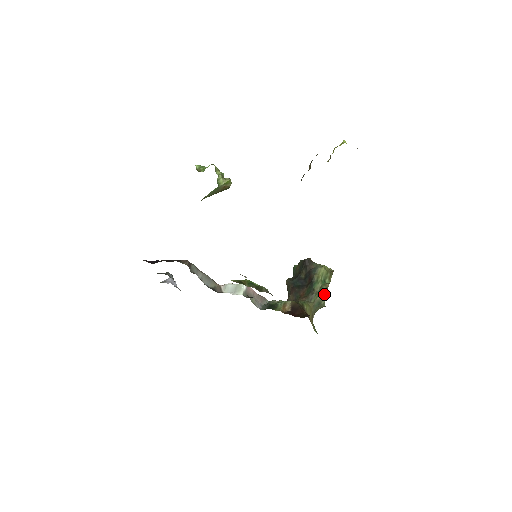
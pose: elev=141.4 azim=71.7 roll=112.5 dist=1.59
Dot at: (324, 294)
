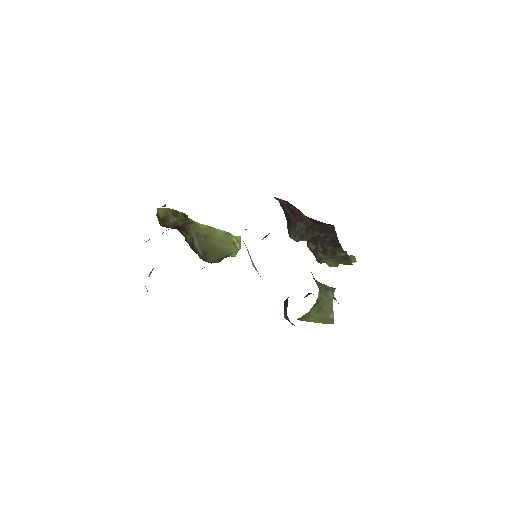
Dot at: (332, 287)
